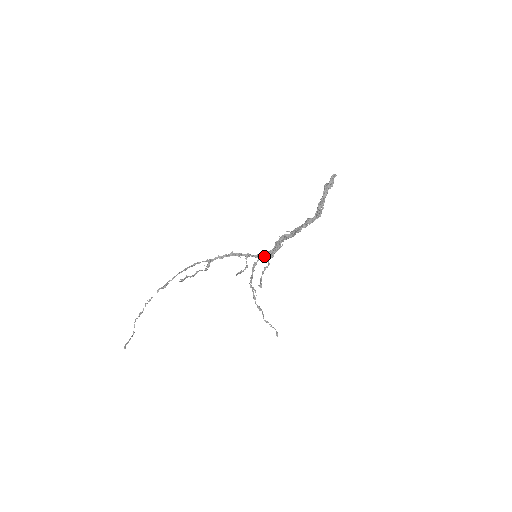
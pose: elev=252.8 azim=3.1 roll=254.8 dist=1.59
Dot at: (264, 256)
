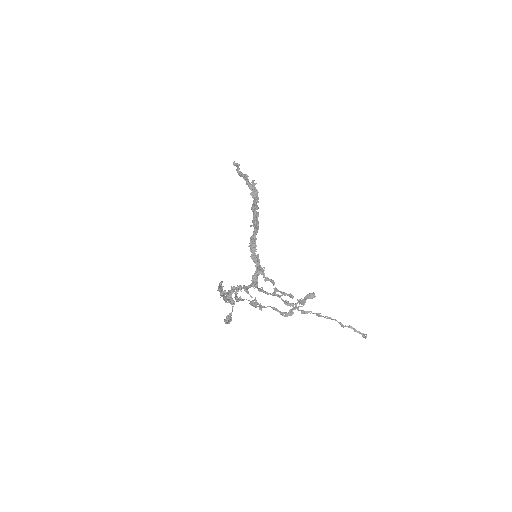
Dot at: (257, 279)
